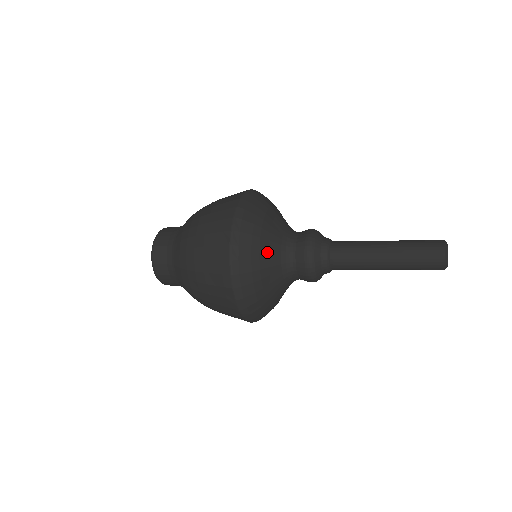
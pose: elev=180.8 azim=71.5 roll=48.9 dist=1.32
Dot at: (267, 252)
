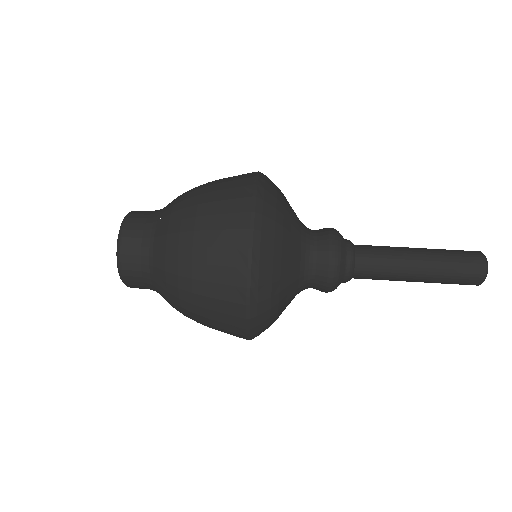
Dot at: occluded
